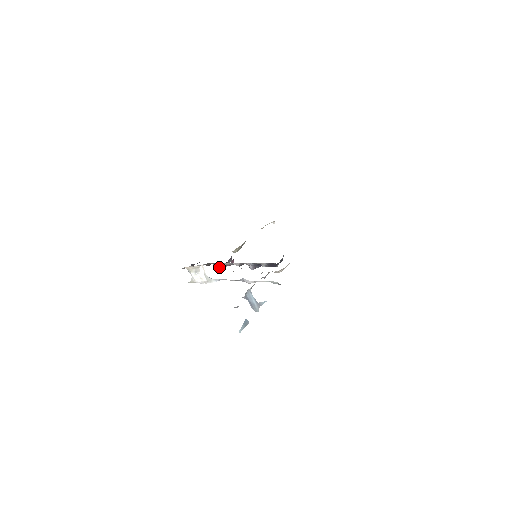
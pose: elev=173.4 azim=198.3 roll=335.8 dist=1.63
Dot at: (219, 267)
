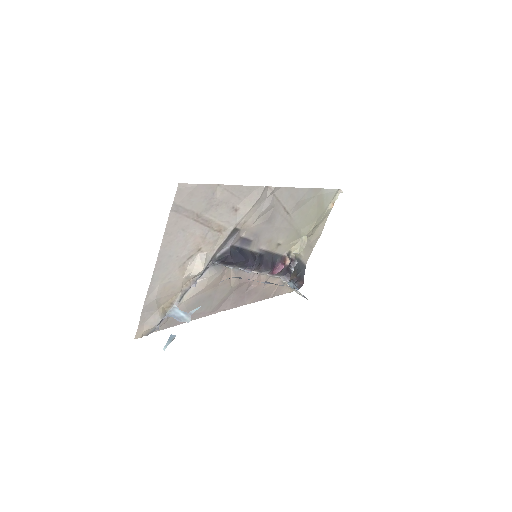
Dot at: (284, 277)
